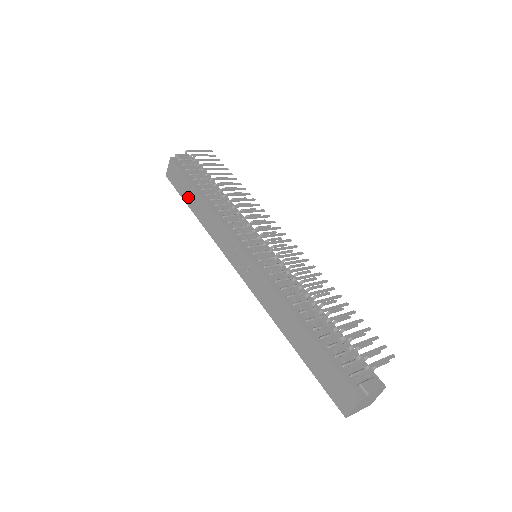
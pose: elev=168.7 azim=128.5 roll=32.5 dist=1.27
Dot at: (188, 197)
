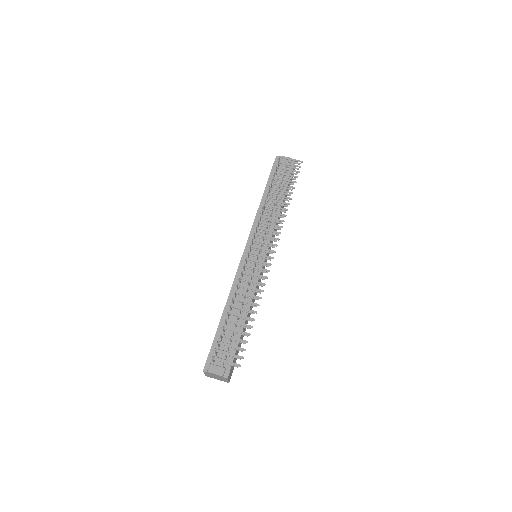
Dot at: occluded
